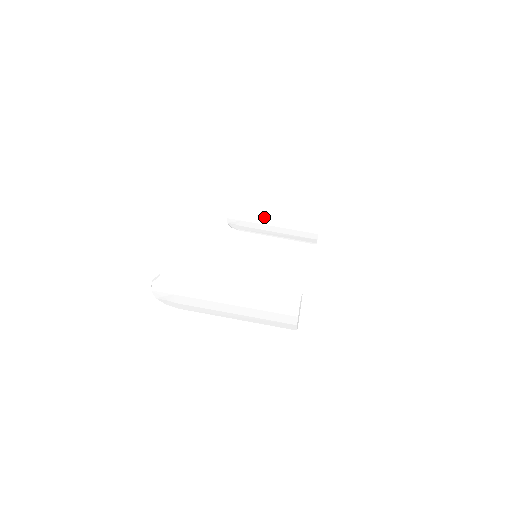
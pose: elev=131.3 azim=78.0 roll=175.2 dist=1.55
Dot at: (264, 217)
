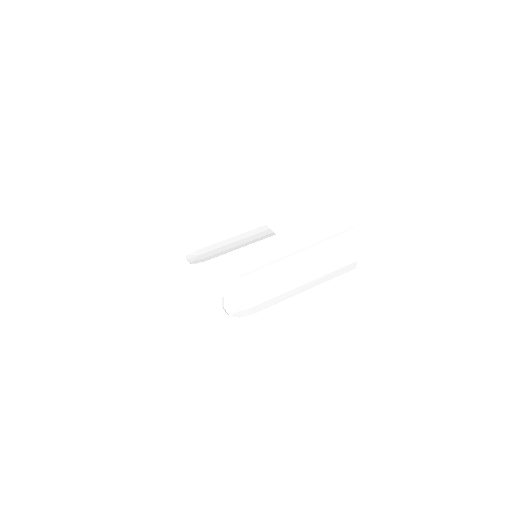
Dot at: (216, 242)
